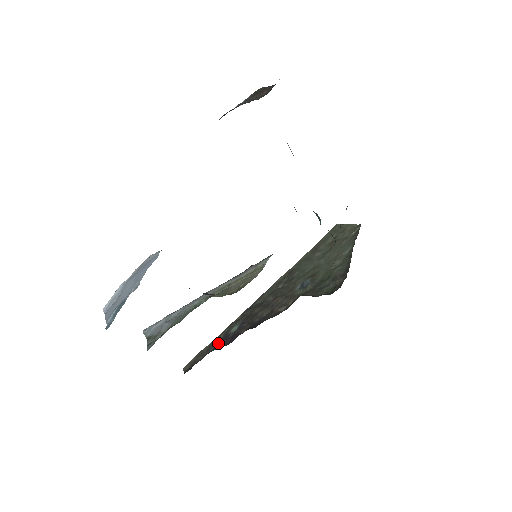
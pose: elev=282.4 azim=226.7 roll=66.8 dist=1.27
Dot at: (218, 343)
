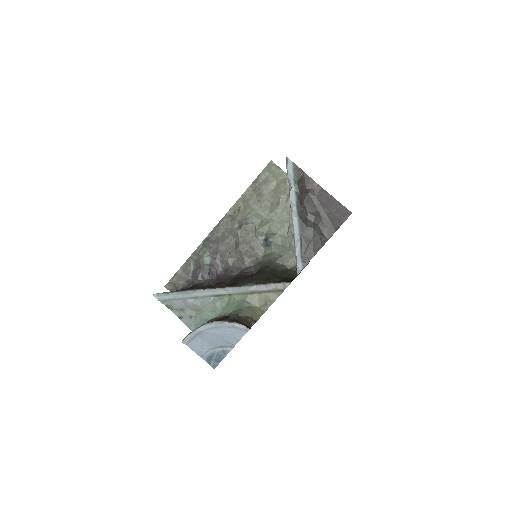
Dot at: (194, 271)
